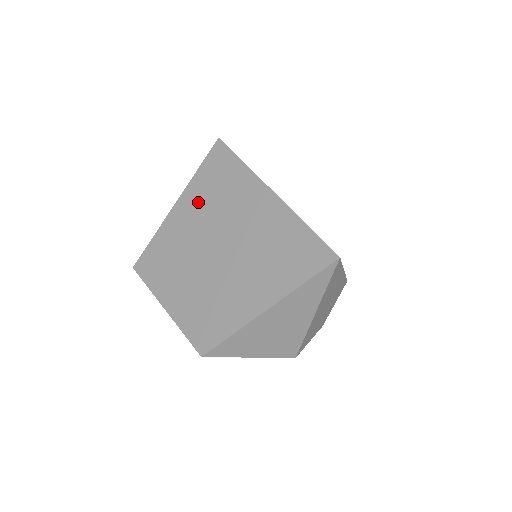
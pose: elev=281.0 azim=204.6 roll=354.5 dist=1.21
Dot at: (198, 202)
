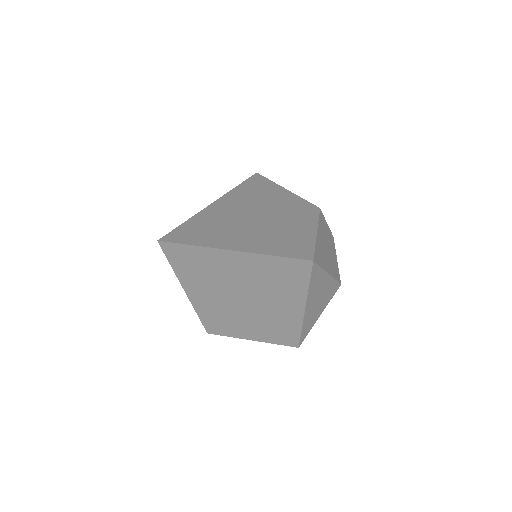
Dot at: (196, 282)
